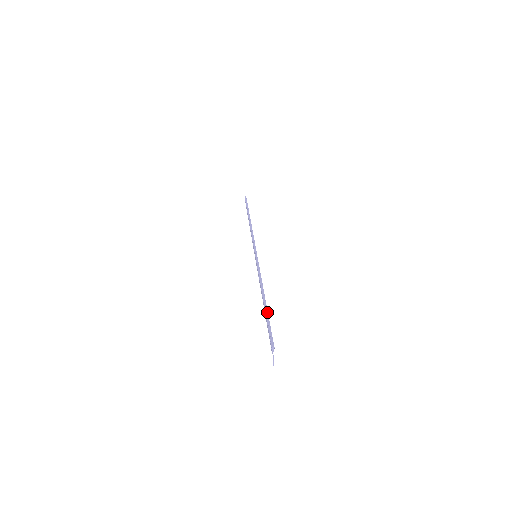
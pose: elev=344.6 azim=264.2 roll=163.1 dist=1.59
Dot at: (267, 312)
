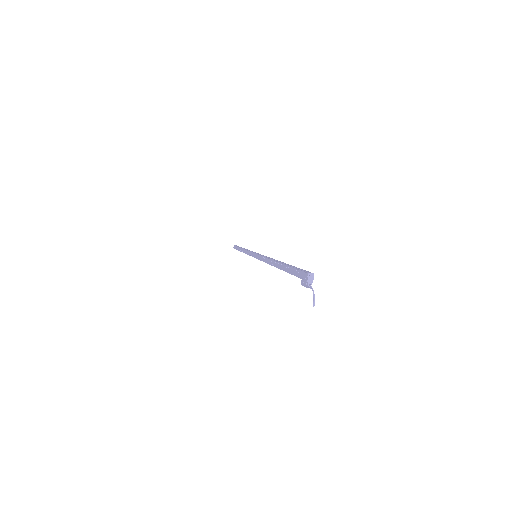
Dot at: occluded
